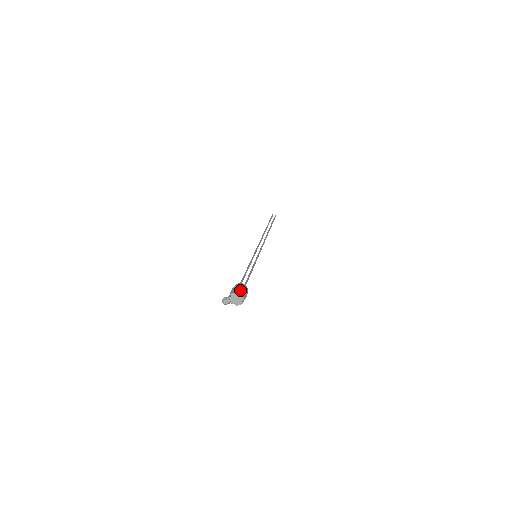
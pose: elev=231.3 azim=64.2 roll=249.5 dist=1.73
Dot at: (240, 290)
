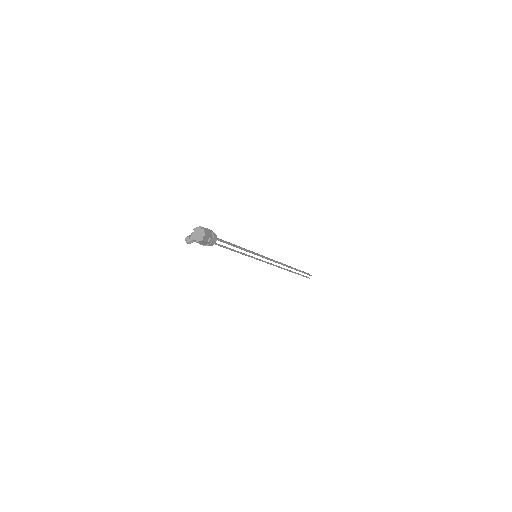
Dot at: (206, 230)
